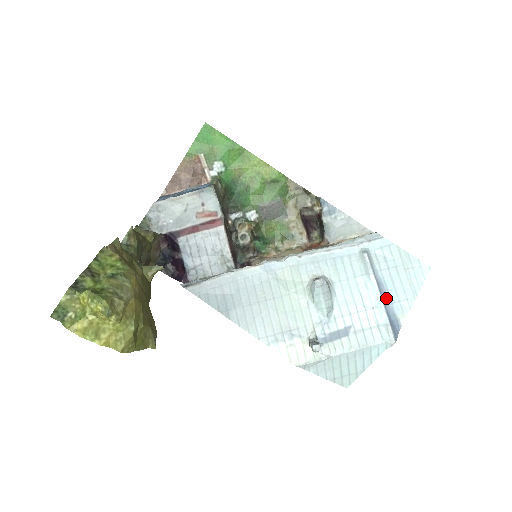
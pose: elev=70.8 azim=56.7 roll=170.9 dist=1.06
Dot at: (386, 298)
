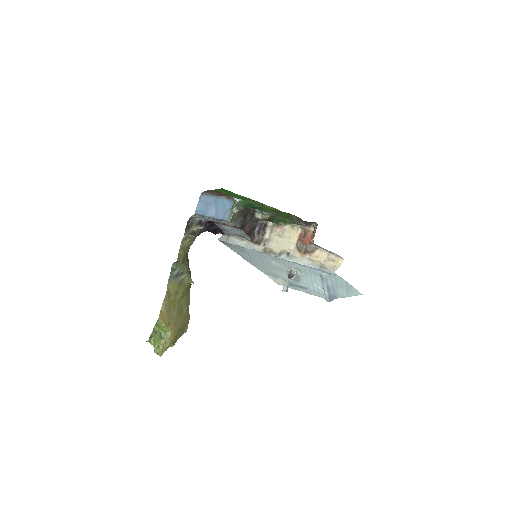
Dot at: (331, 290)
